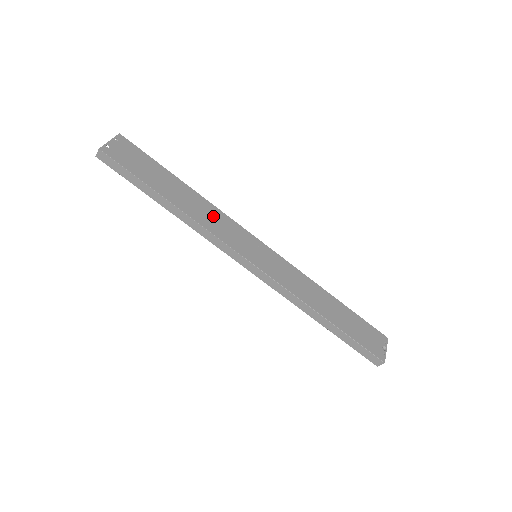
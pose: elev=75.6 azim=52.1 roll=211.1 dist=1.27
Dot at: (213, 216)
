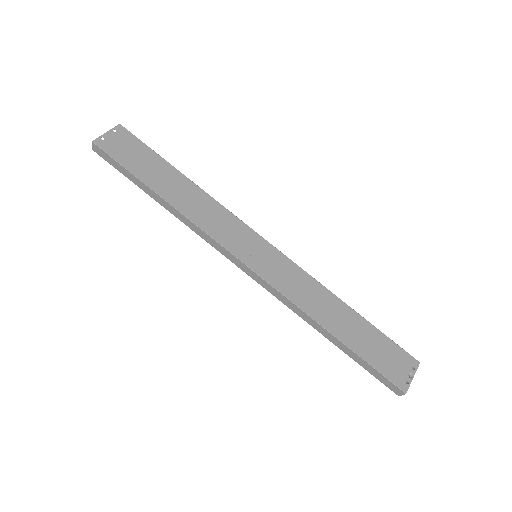
Dot at: (209, 211)
